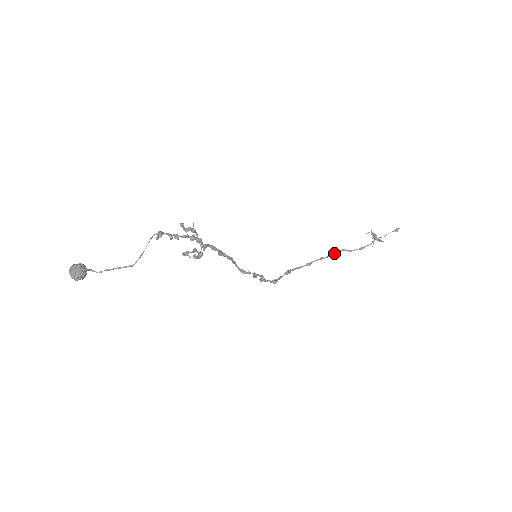
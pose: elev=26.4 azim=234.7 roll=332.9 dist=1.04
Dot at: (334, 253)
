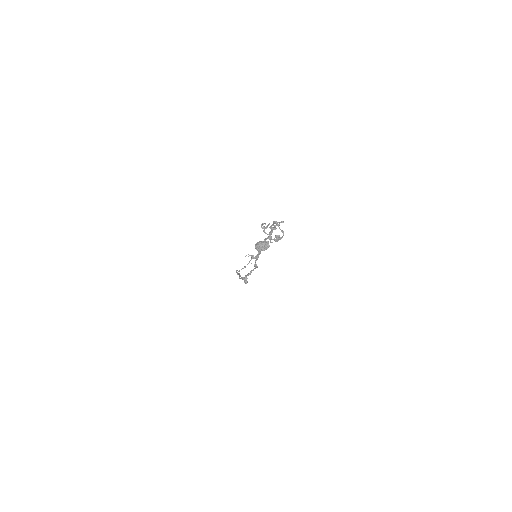
Dot at: (237, 272)
